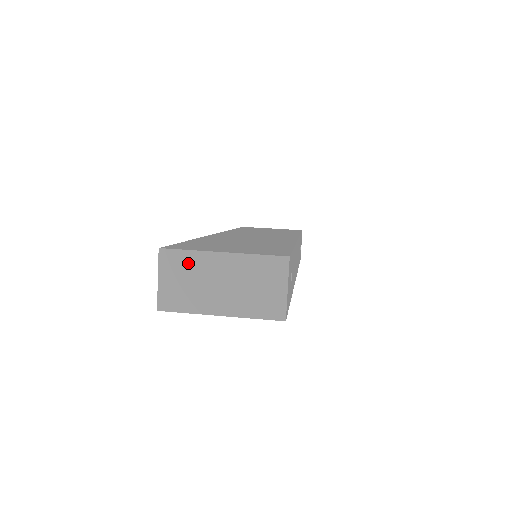
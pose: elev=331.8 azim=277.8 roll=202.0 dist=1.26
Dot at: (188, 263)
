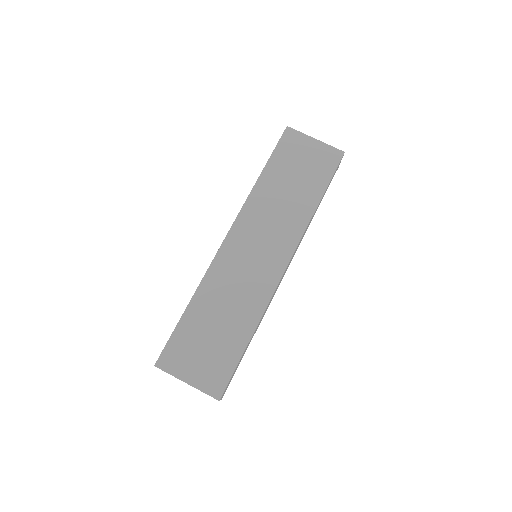
Dot at: occluded
